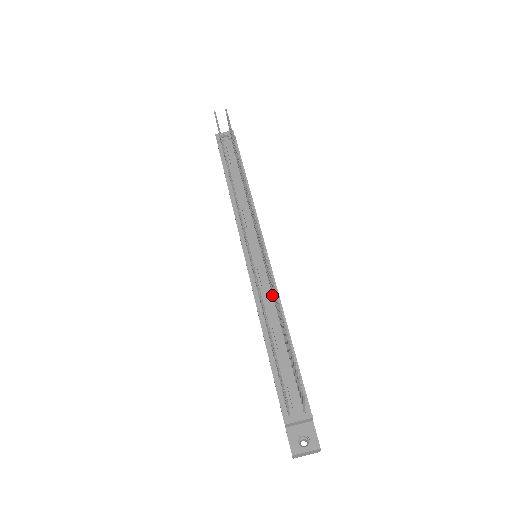
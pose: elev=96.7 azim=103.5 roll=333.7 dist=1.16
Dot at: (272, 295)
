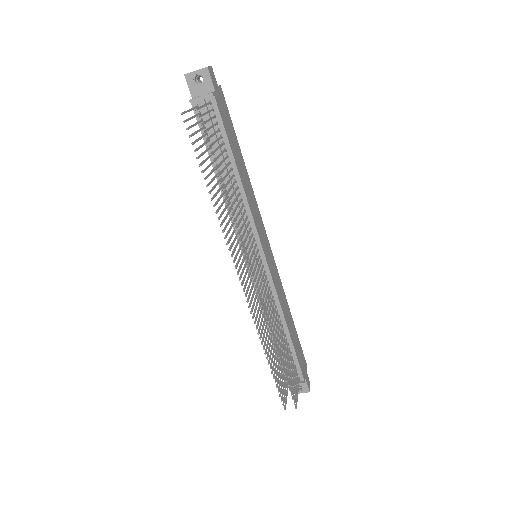
Dot at: (273, 299)
